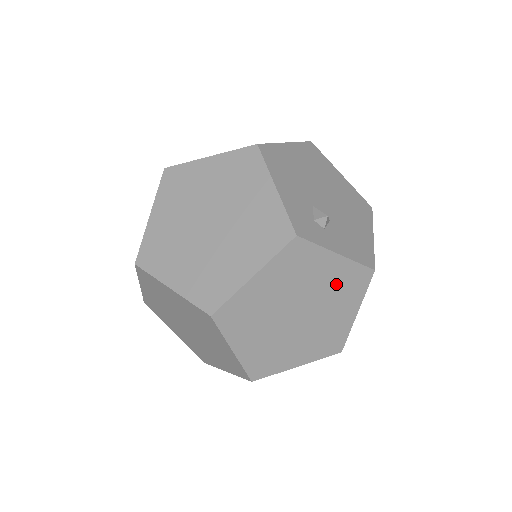
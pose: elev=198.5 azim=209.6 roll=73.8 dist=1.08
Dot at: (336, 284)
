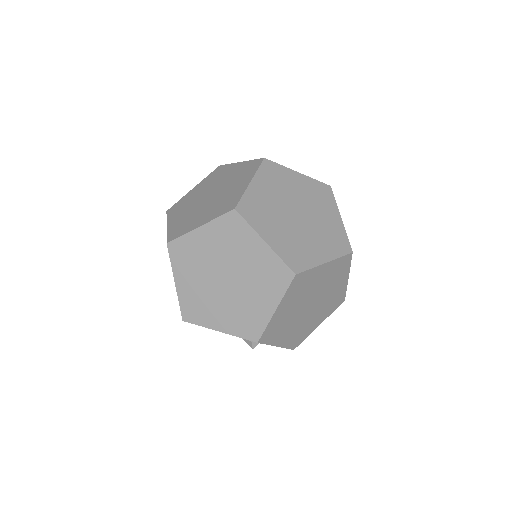
Dot at: (333, 297)
